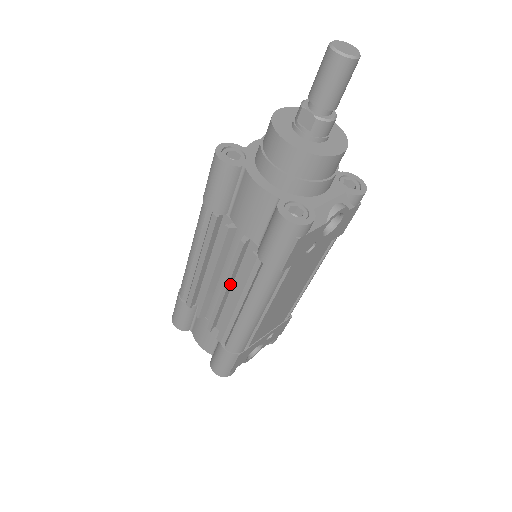
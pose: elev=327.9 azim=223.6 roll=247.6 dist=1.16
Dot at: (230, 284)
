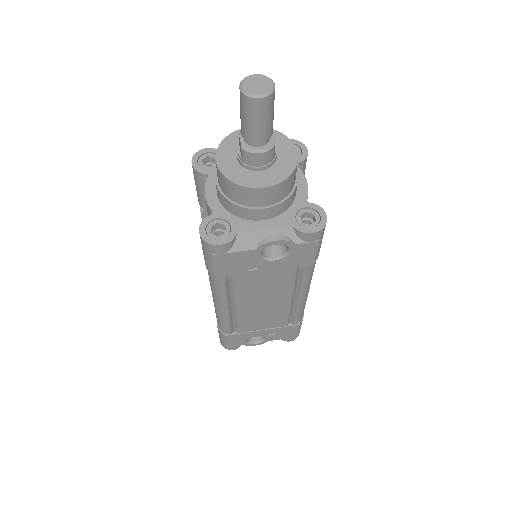
Dot at: occluded
